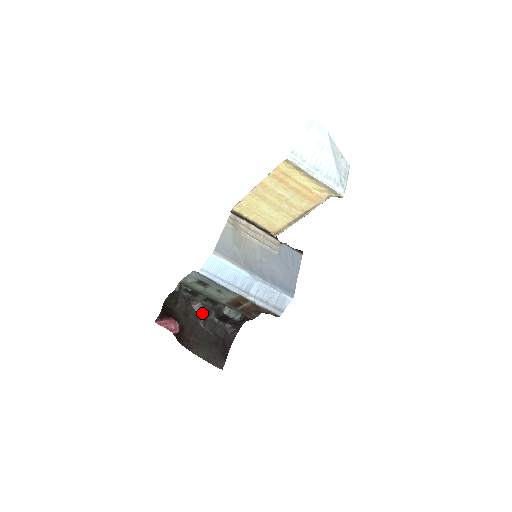
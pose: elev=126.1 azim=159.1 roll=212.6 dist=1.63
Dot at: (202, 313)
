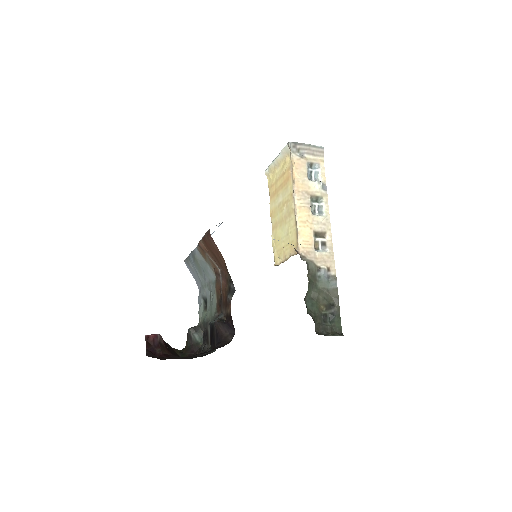
Dot at: occluded
